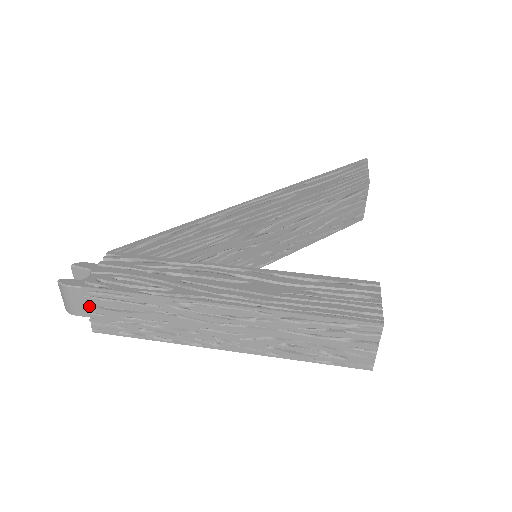
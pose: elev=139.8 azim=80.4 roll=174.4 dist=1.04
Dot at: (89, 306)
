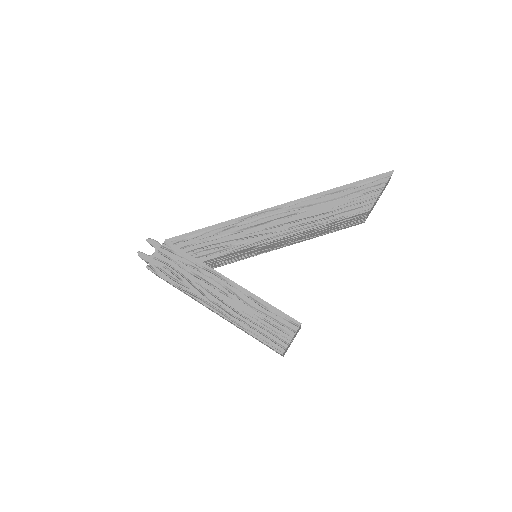
Dot at: (152, 272)
